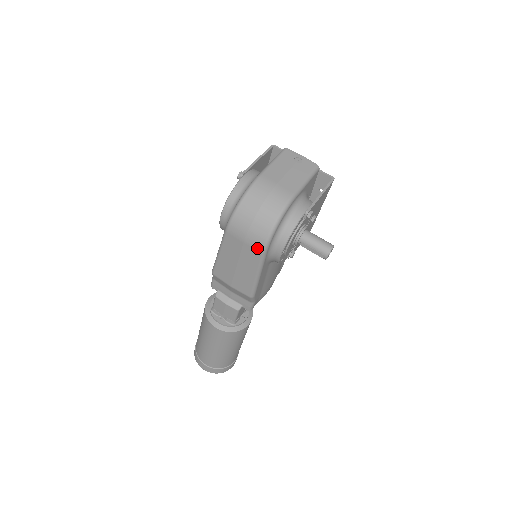
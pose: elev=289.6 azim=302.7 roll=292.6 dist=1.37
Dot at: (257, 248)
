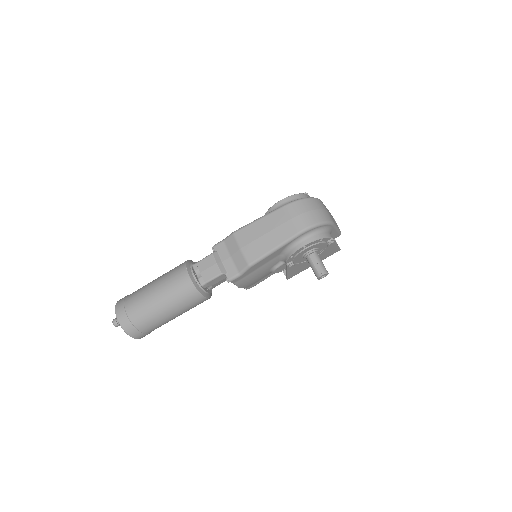
Dot at: (297, 228)
